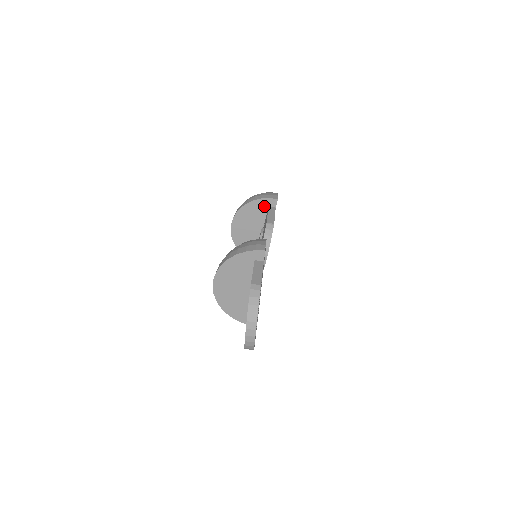
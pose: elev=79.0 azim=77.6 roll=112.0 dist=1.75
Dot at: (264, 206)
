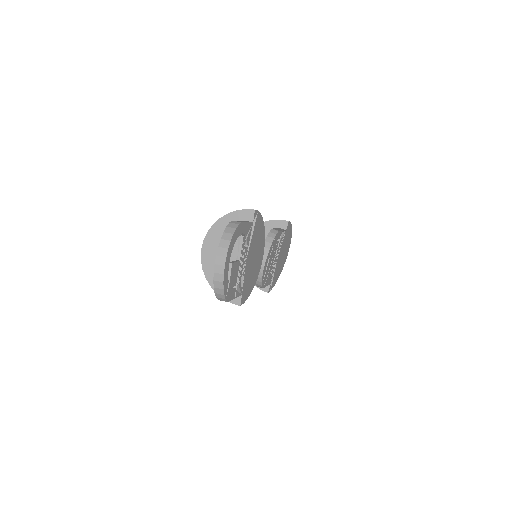
Dot at: occluded
